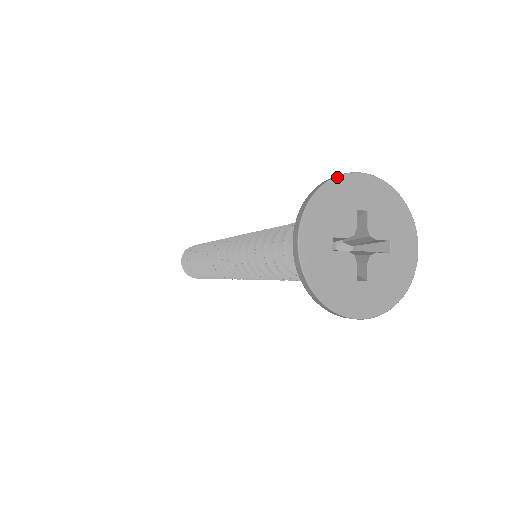
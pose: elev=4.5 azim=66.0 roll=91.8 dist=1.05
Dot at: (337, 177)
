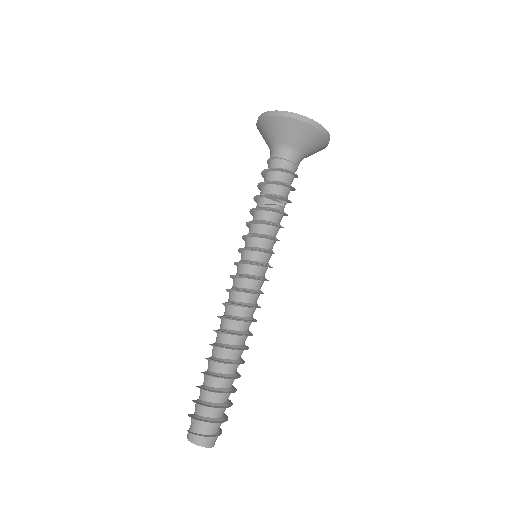
Dot at: occluded
